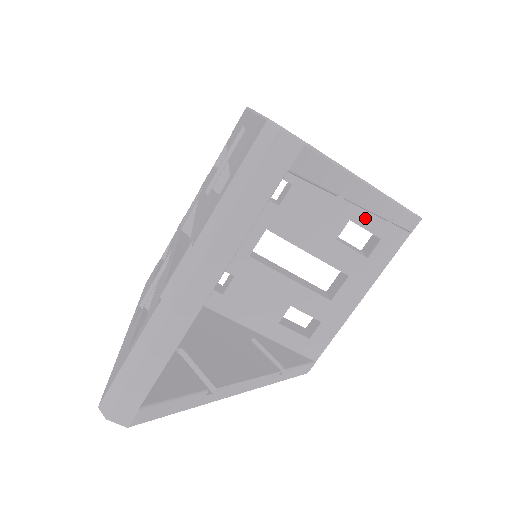
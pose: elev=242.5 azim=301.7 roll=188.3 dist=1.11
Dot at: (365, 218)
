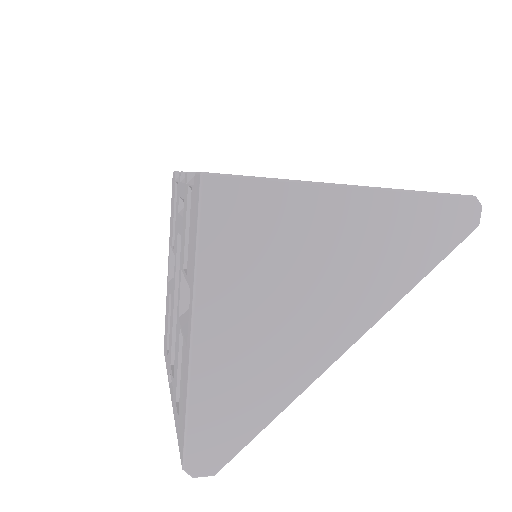
Dot at: occluded
